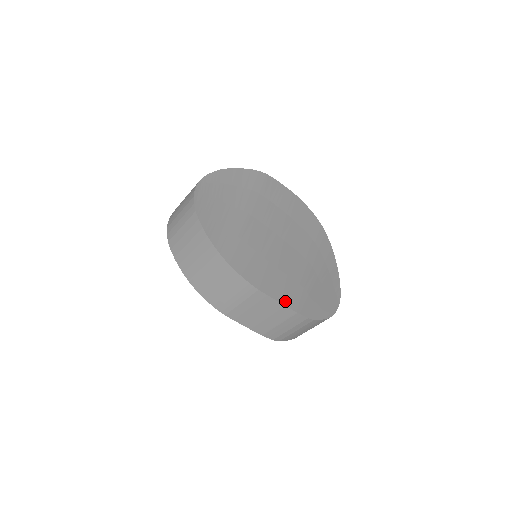
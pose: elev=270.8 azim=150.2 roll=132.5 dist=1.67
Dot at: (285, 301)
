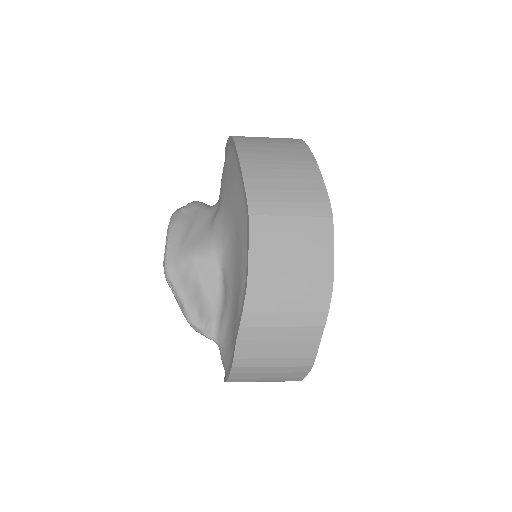
Dot at: (332, 264)
